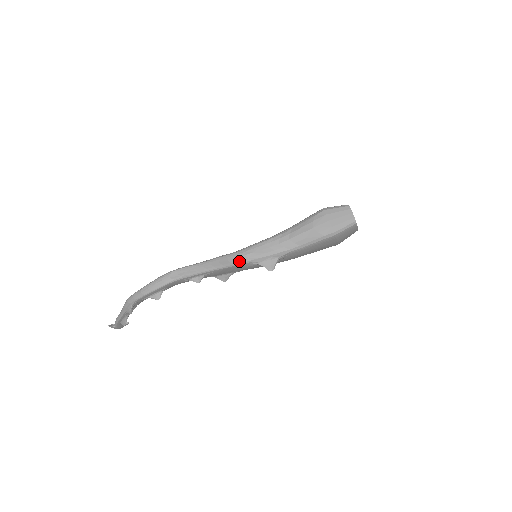
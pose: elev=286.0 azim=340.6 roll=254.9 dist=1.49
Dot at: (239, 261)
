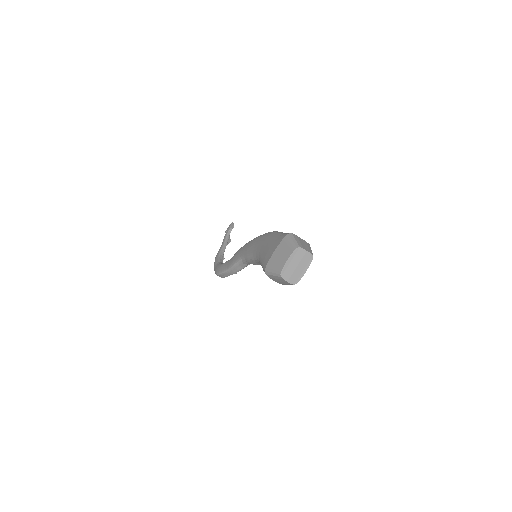
Dot at: (247, 265)
